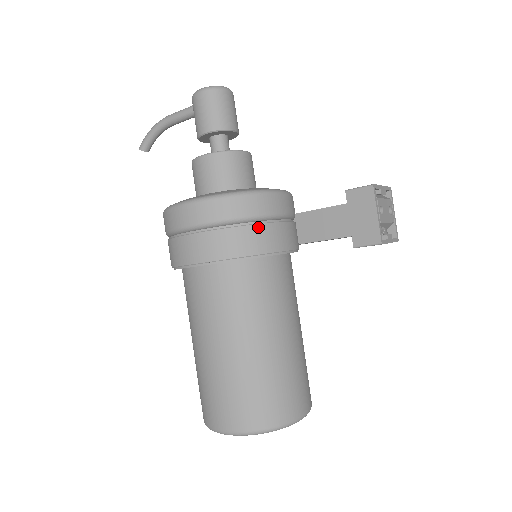
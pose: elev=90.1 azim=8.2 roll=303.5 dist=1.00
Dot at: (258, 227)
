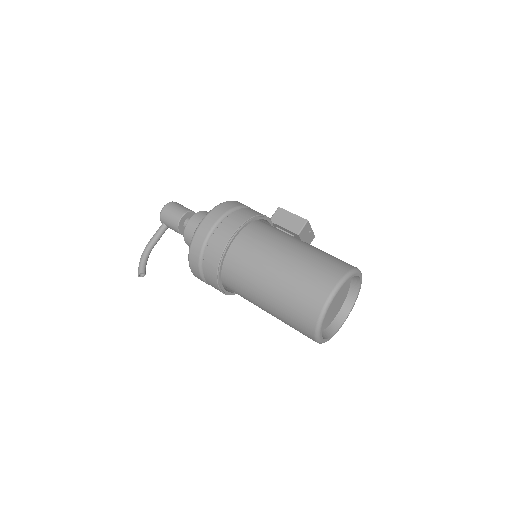
Dot at: (247, 209)
